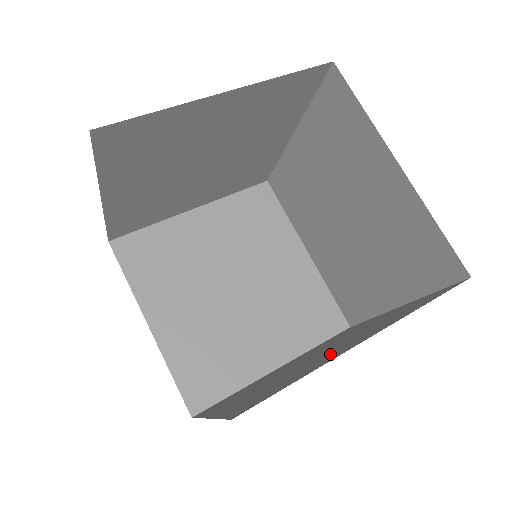
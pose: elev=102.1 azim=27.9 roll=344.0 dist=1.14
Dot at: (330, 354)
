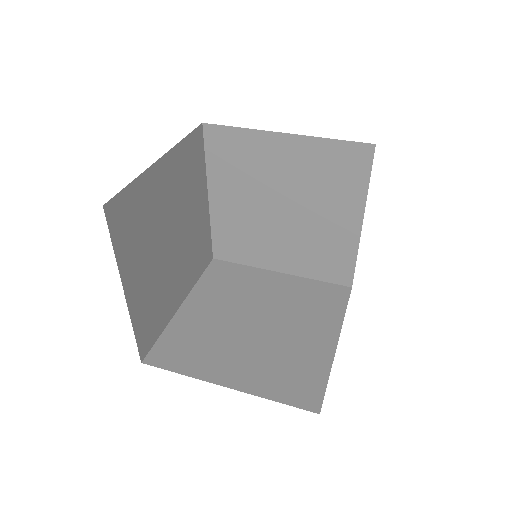
Dot at: occluded
